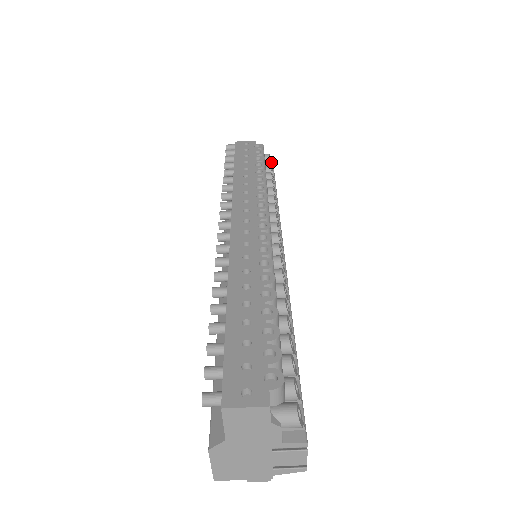
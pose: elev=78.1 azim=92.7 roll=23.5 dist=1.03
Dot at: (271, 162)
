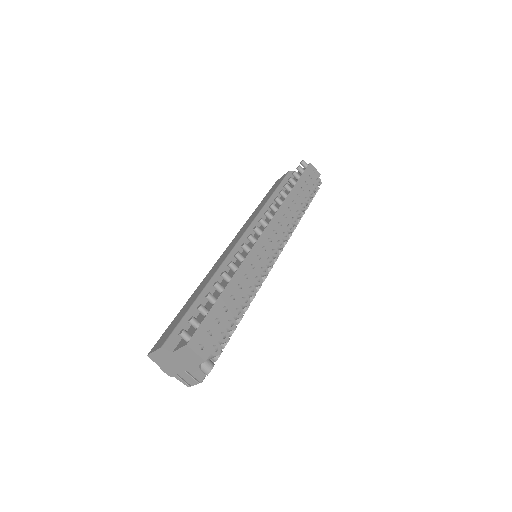
Dot at: occluded
